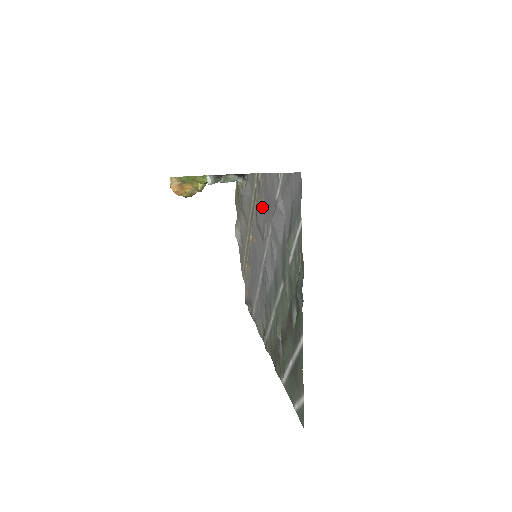
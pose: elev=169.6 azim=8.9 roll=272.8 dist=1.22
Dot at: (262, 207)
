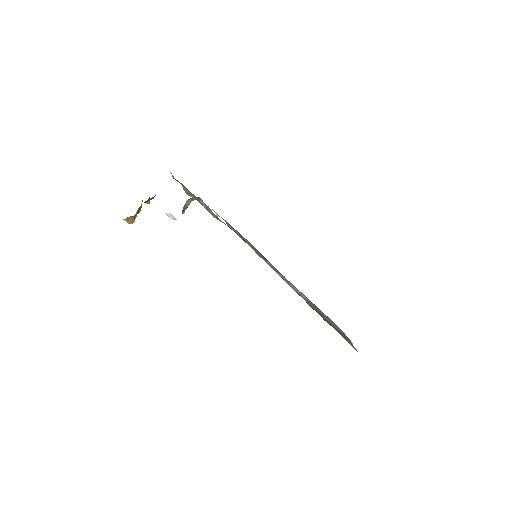
Dot at: occluded
